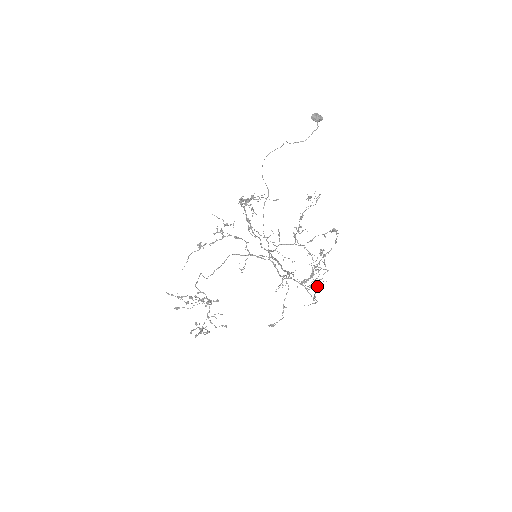
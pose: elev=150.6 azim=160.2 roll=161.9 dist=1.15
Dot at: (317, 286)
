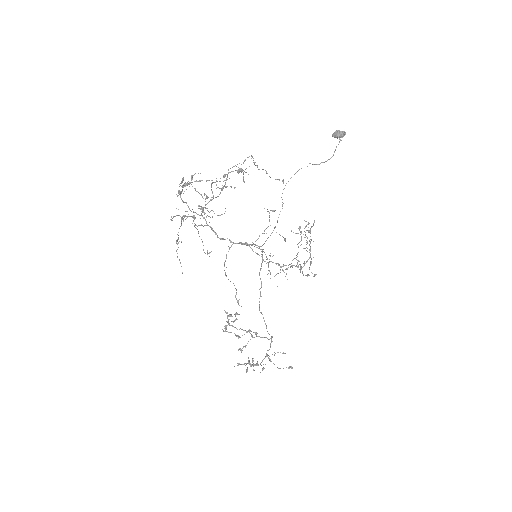
Dot at: (297, 260)
